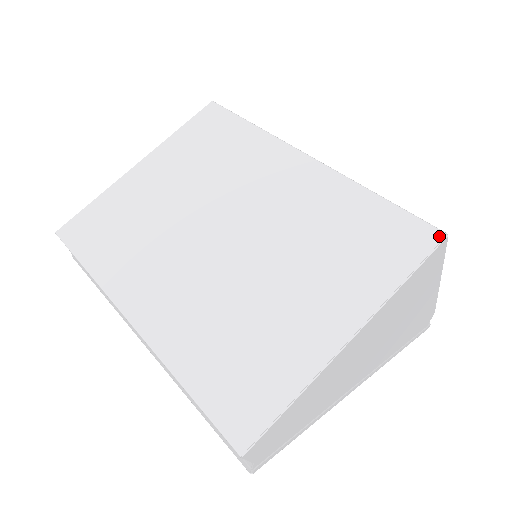
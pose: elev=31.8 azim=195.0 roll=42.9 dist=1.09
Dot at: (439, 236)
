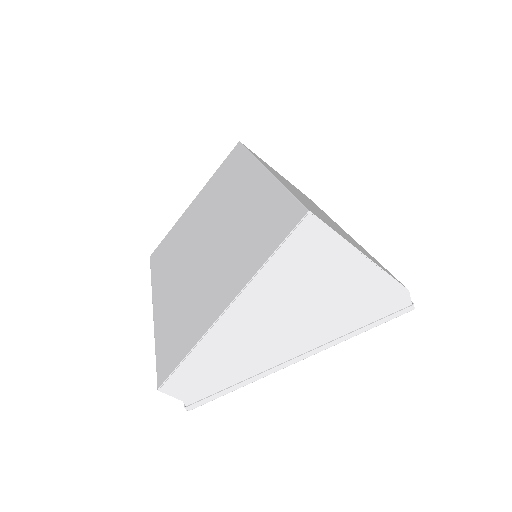
Dot at: (303, 214)
